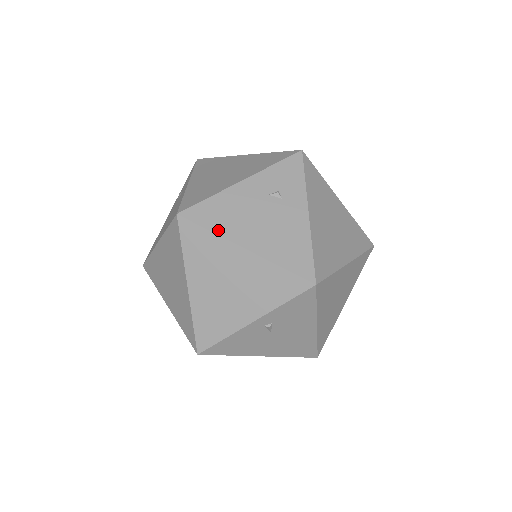
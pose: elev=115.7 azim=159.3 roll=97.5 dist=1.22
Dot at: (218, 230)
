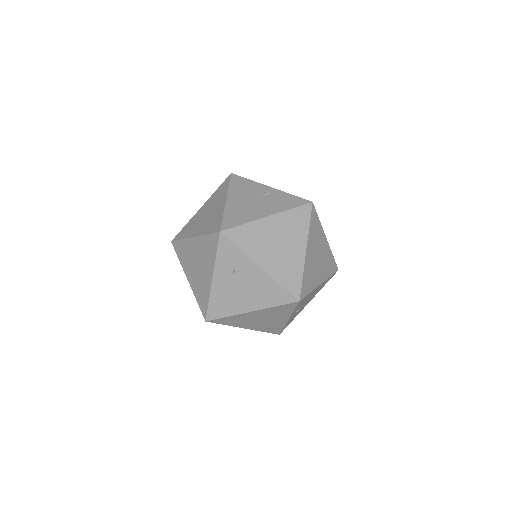
Dot at: (230, 313)
